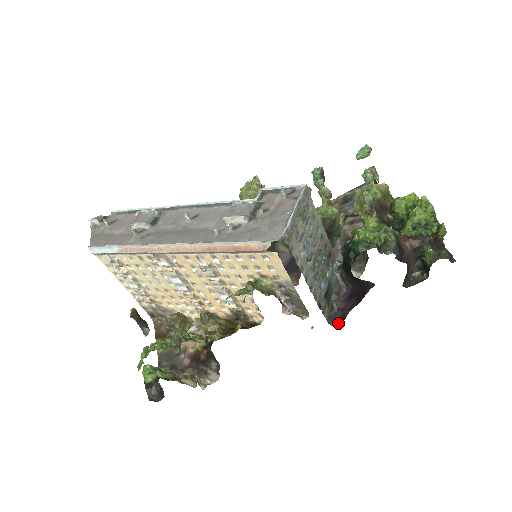
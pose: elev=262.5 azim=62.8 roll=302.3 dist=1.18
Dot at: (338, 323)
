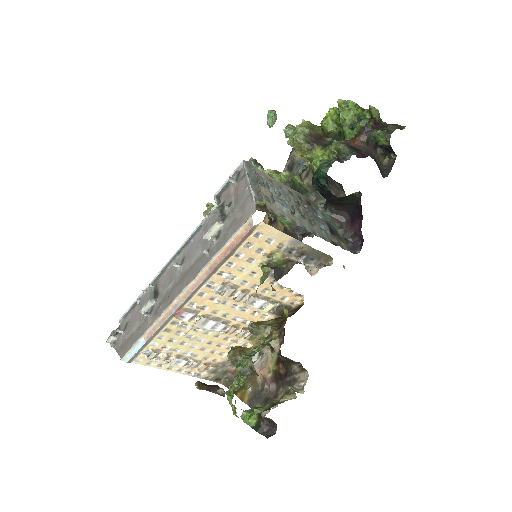
Dot at: (361, 248)
